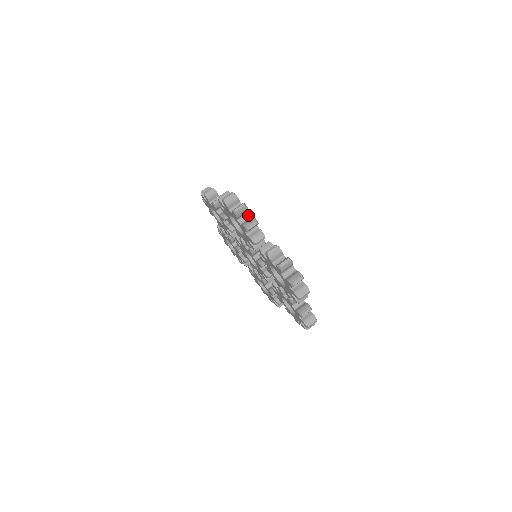
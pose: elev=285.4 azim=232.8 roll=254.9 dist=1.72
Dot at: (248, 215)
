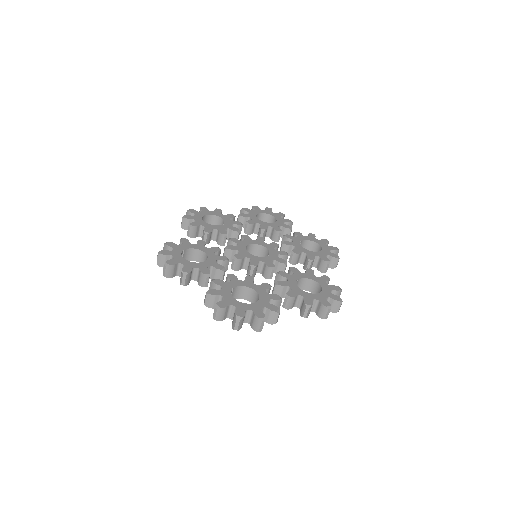
Dot at: (181, 266)
